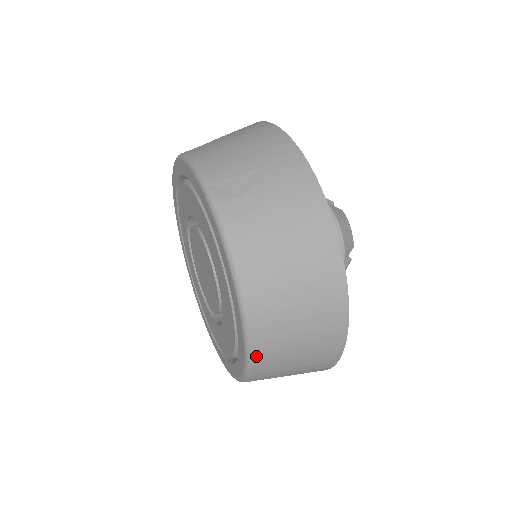
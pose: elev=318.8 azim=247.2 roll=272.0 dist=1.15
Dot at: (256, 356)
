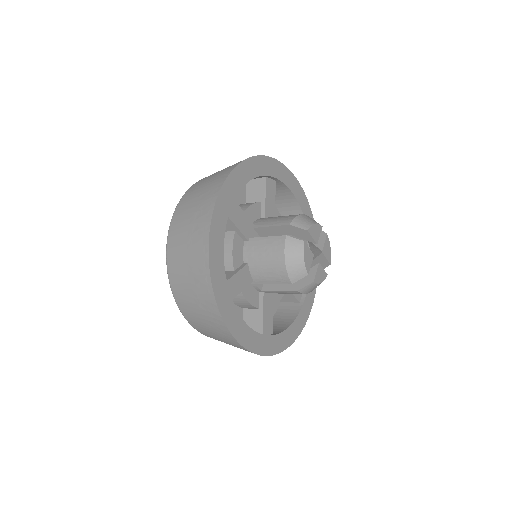
Dot at: (178, 207)
